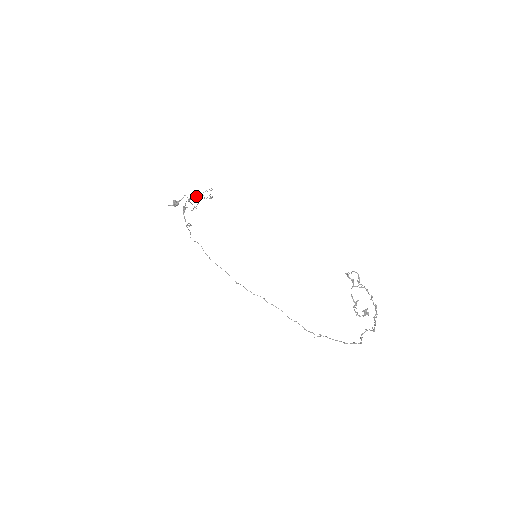
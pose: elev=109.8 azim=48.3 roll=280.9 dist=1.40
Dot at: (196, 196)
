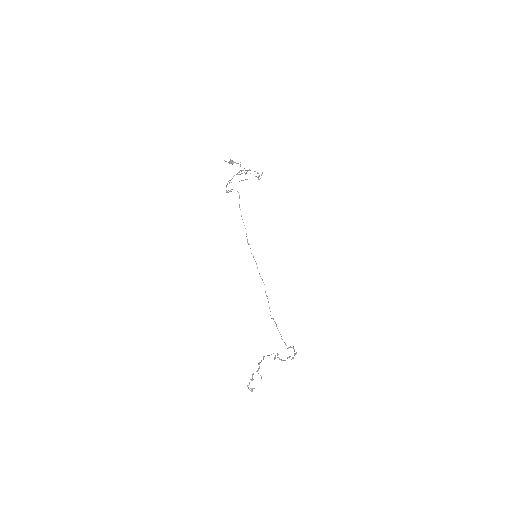
Dot at: (247, 171)
